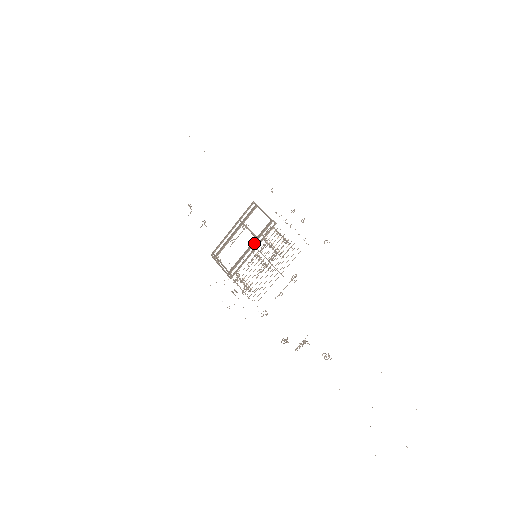
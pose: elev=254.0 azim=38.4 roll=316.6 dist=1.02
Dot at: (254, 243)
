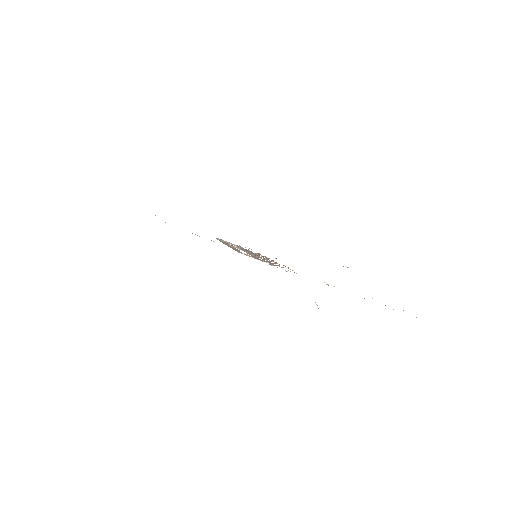
Dot at: occluded
